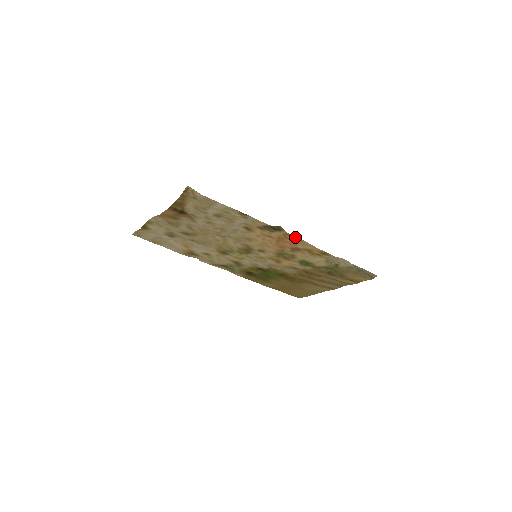
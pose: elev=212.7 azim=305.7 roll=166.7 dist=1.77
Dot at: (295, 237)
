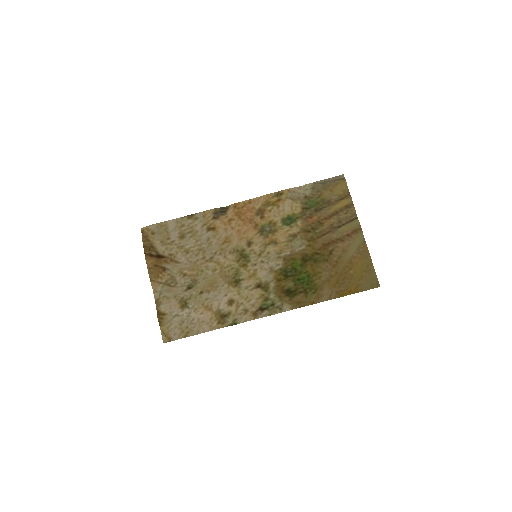
Dot at: (243, 203)
